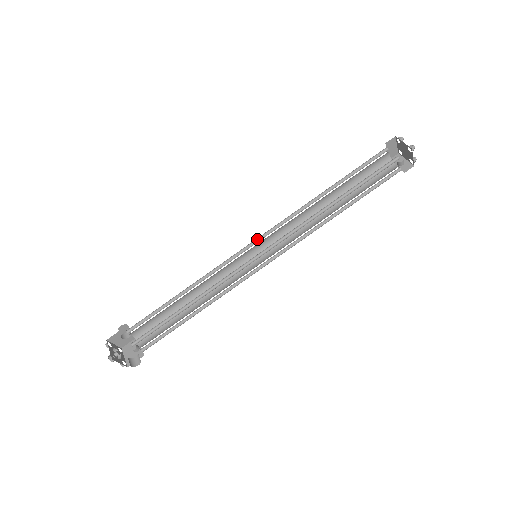
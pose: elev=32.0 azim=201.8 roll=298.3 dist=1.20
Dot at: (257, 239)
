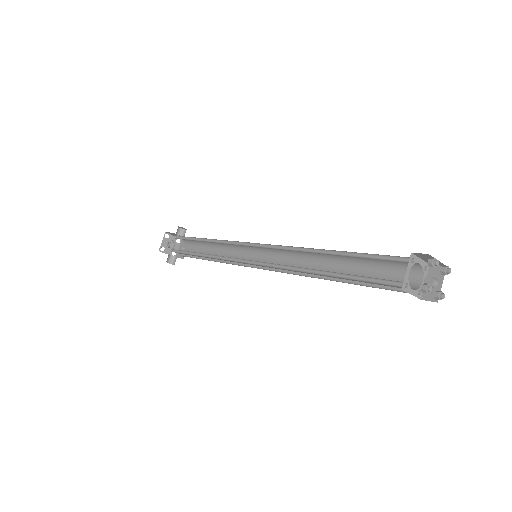
Dot at: occluded
